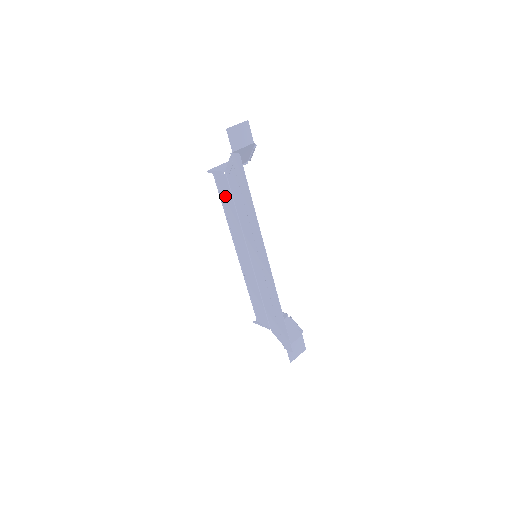
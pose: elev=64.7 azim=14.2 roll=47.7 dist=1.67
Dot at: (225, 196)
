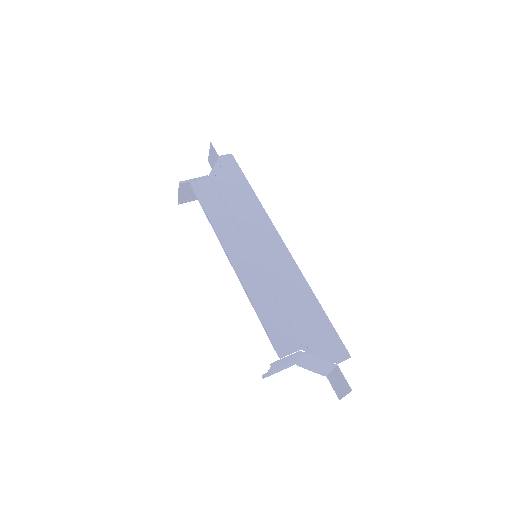
Dot at: (209, 198)
